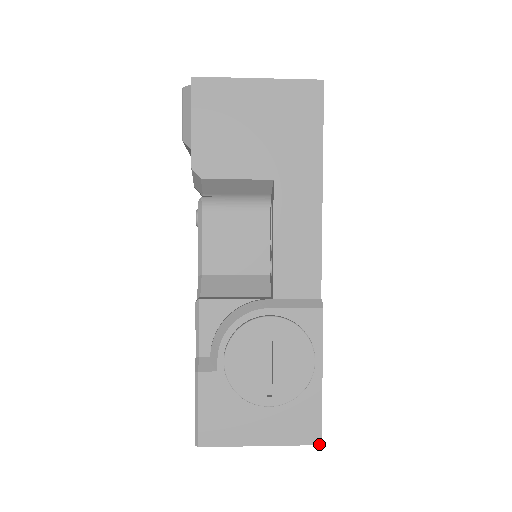
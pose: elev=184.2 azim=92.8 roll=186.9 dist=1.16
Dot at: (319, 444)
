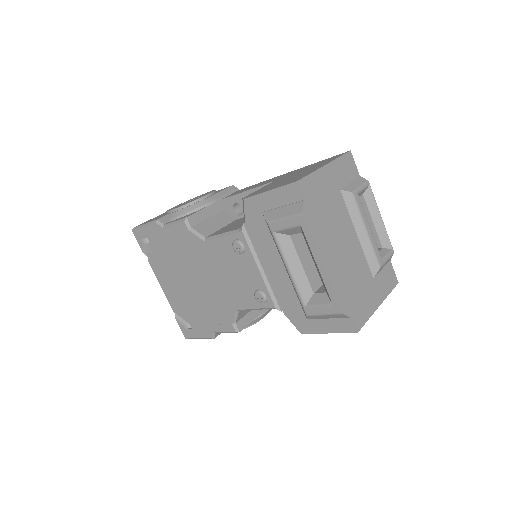
Dot at: occluded
